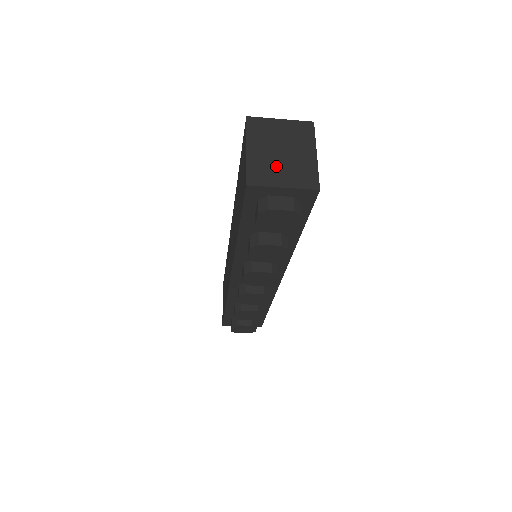
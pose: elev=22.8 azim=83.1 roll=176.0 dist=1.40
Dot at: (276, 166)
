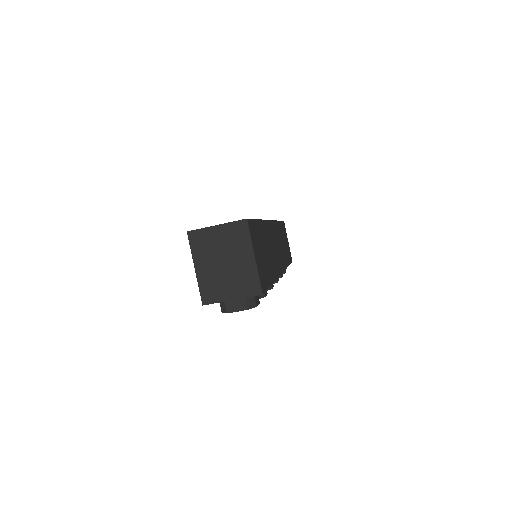
Dot at: (222, 280)
